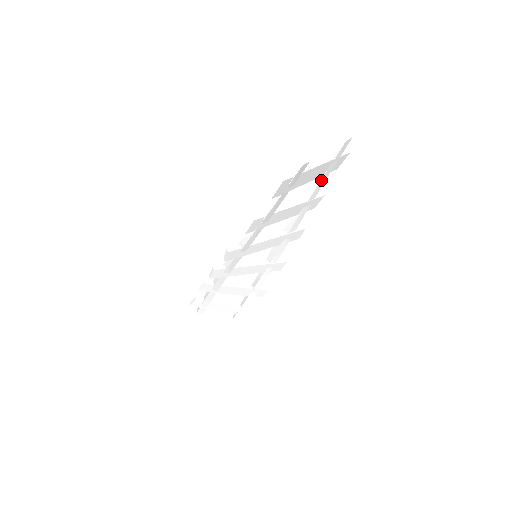
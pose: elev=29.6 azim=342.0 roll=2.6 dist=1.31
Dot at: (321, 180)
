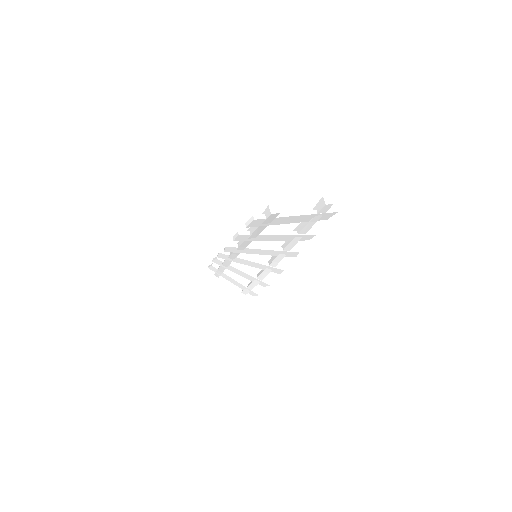
Dot at: (308, 224)
